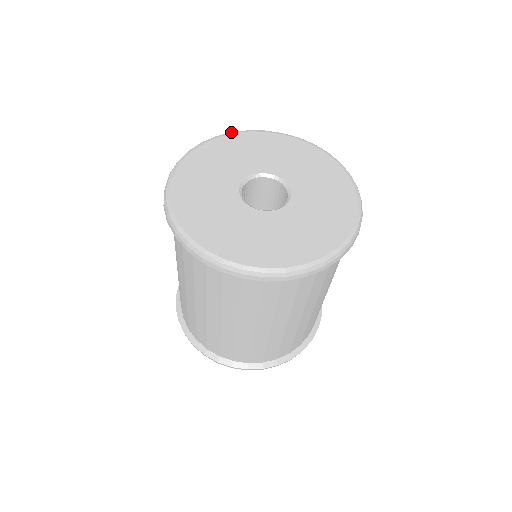
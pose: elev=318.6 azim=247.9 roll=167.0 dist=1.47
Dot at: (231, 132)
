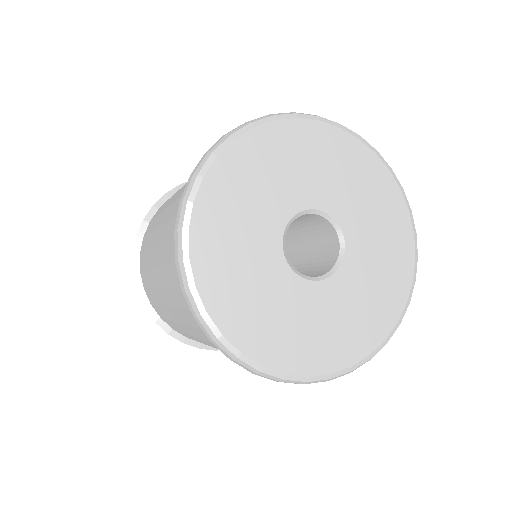
Dot at: (197, 177)
